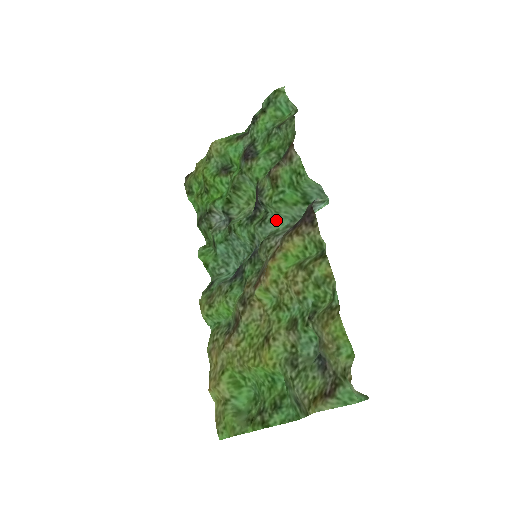
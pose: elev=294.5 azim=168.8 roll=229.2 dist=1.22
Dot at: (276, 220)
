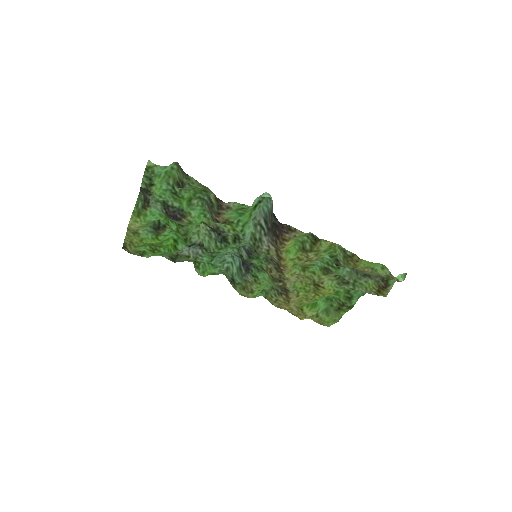
Dot at: (245, 231)
